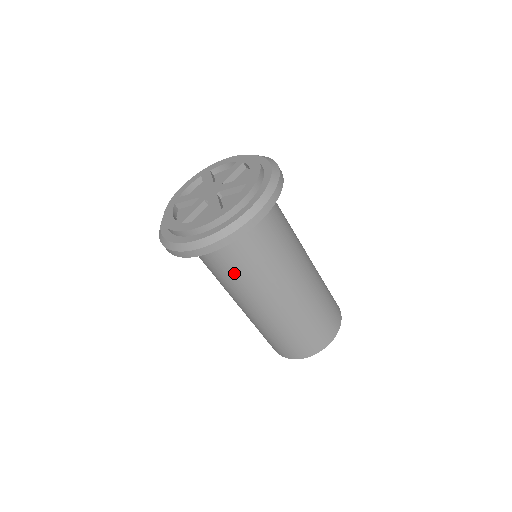
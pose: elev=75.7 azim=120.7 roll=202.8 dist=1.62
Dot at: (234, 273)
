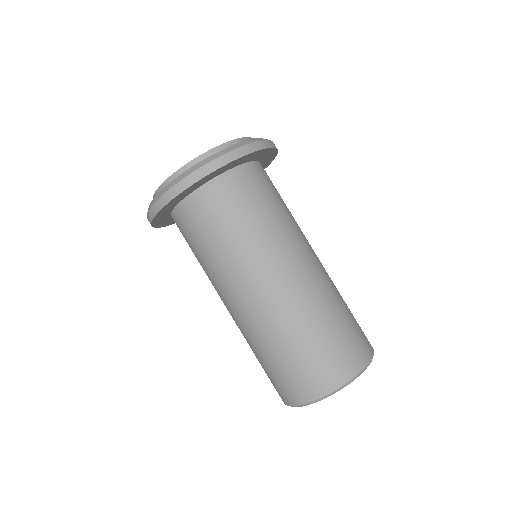
Dot at: (217, 242)
